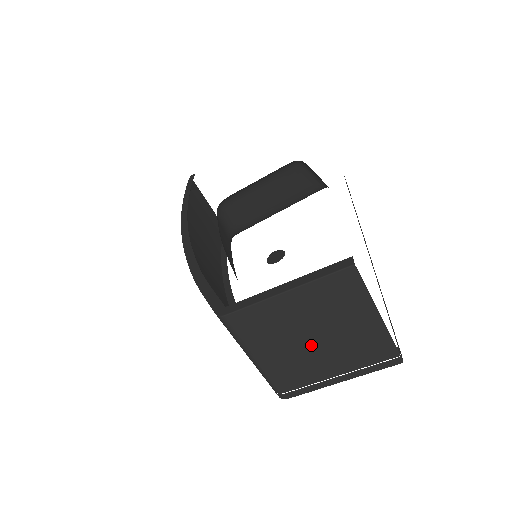
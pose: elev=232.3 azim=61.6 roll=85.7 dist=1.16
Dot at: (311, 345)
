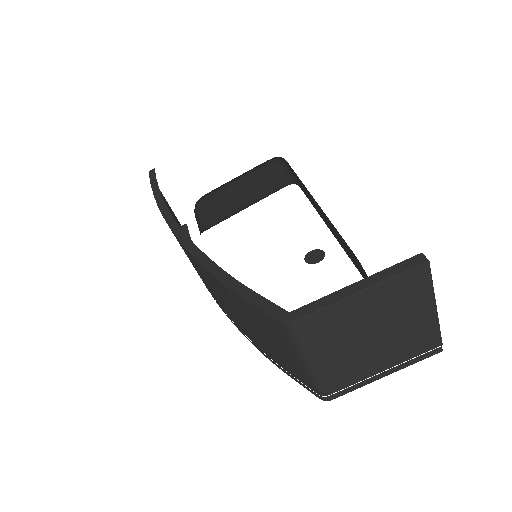
Dot at: (368, 343)
